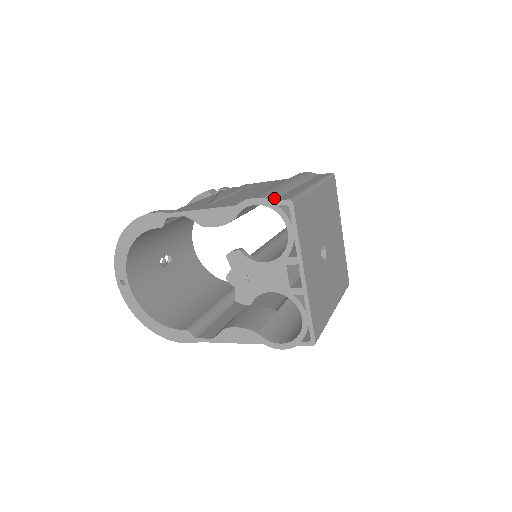
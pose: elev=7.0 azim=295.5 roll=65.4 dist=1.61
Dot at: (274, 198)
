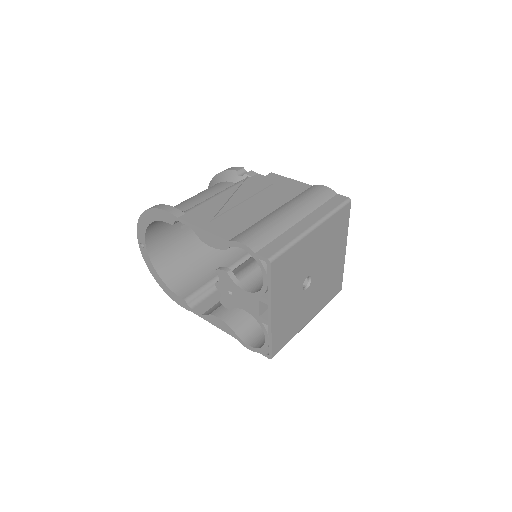
Dot at: (260, 248)
